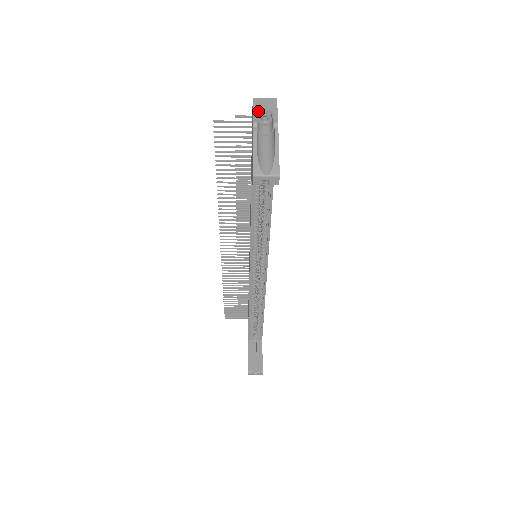
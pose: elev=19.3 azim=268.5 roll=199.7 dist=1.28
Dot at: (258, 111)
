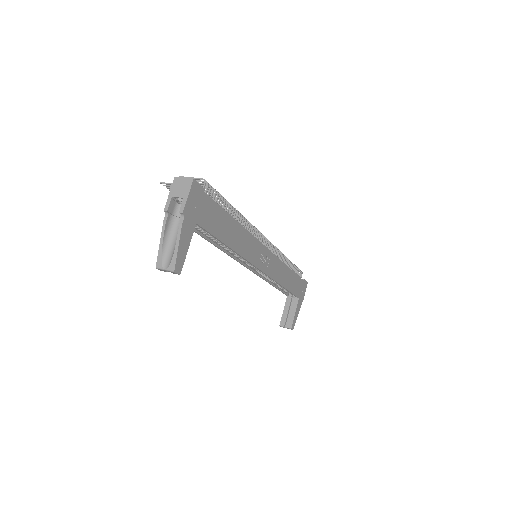
Dot at: (172, 198)
